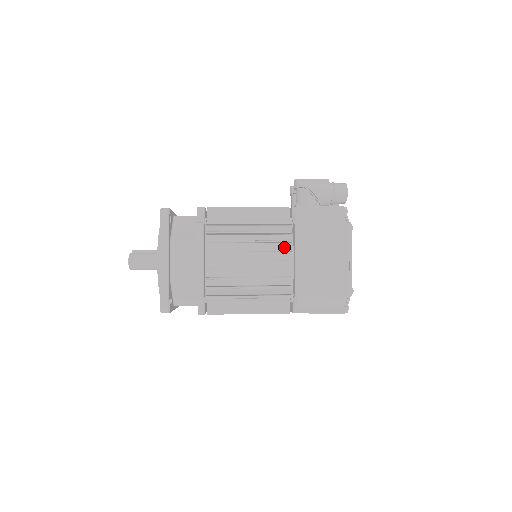
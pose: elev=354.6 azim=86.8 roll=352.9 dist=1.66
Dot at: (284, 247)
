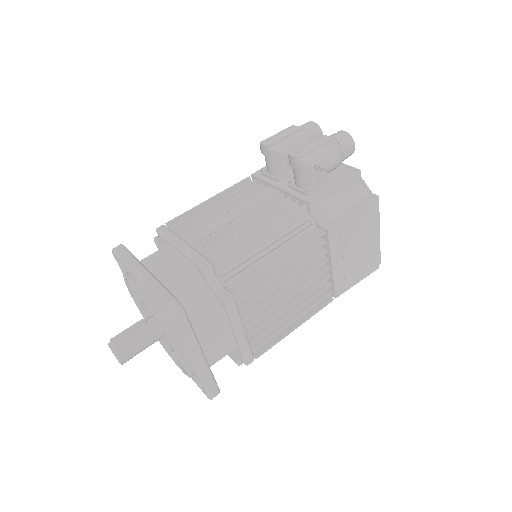
Dot at: occluded
